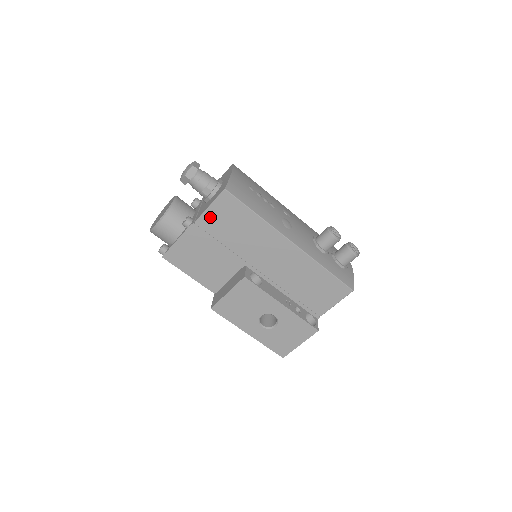
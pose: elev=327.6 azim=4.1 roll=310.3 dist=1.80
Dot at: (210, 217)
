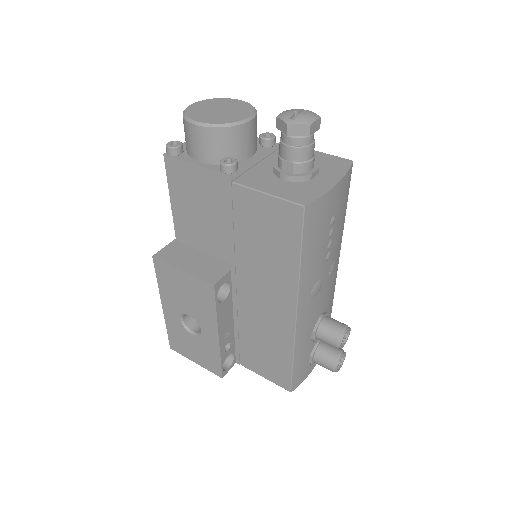
Dot at: (254, 201)
